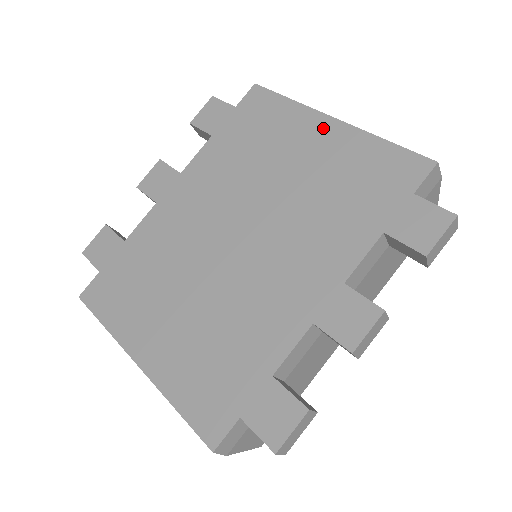
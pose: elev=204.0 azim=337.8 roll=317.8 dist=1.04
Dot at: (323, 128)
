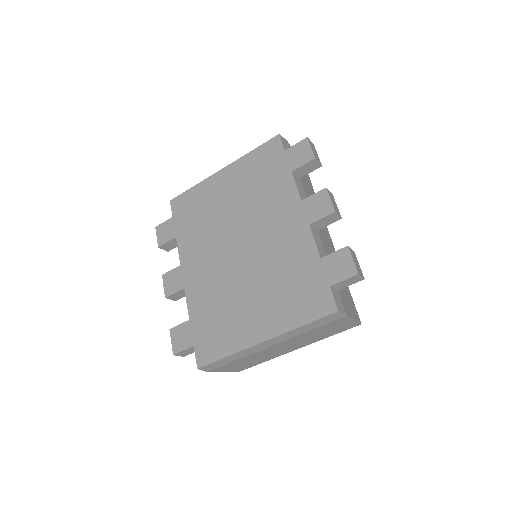
Dot at: (222, 177)
